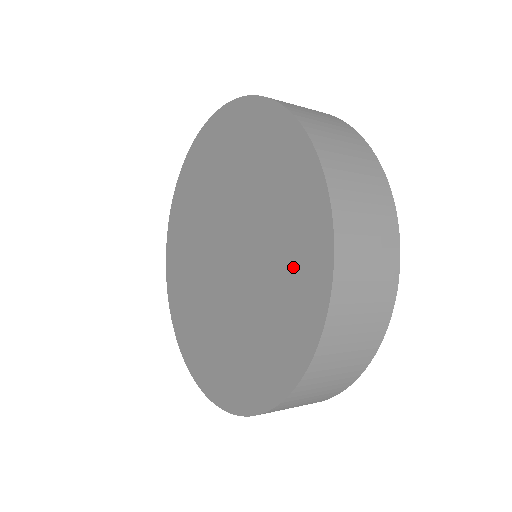
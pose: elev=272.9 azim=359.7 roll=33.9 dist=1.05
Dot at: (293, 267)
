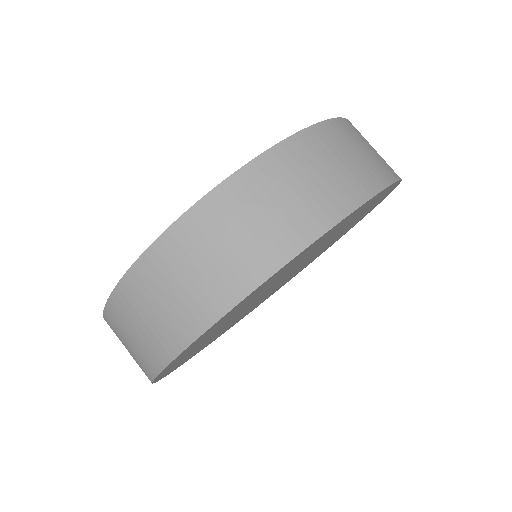
Dot at: occluded
